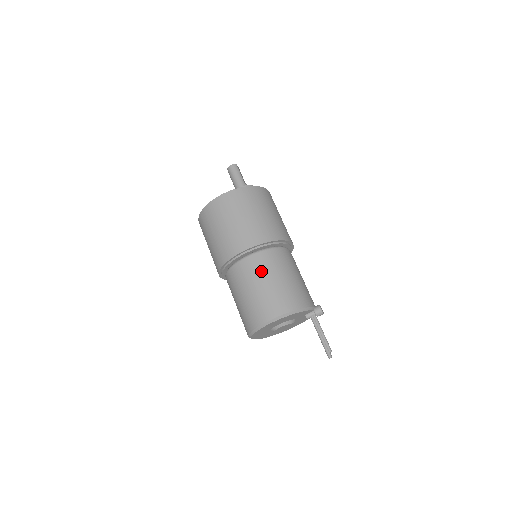
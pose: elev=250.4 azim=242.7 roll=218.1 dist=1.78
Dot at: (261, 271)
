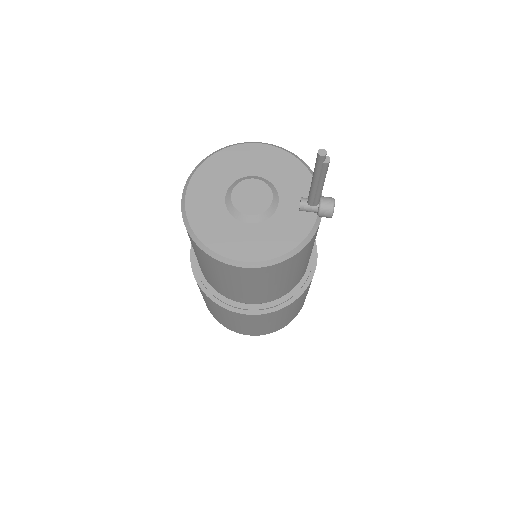
Dot at: occluded
